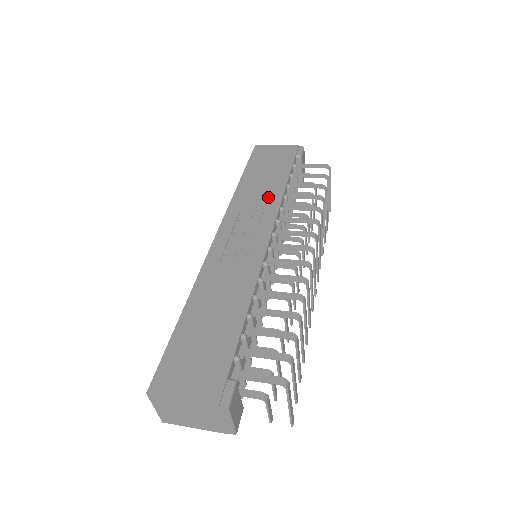
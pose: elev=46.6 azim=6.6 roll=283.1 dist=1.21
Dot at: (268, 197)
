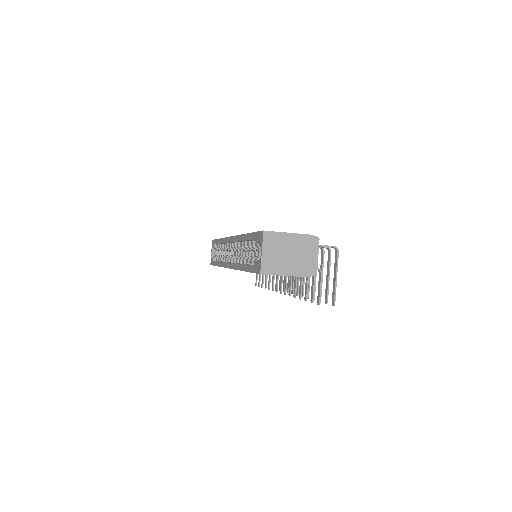
Dot at: occluded
